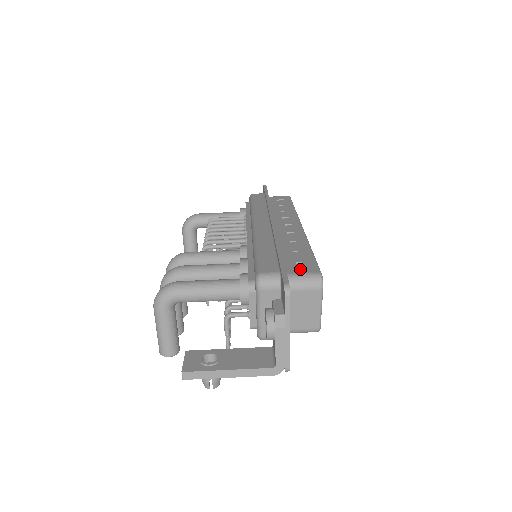
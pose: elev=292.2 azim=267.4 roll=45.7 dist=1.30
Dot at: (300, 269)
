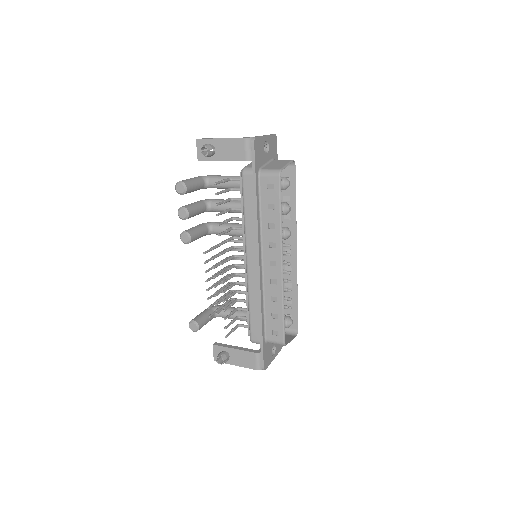
Dot at: (285, 171)
